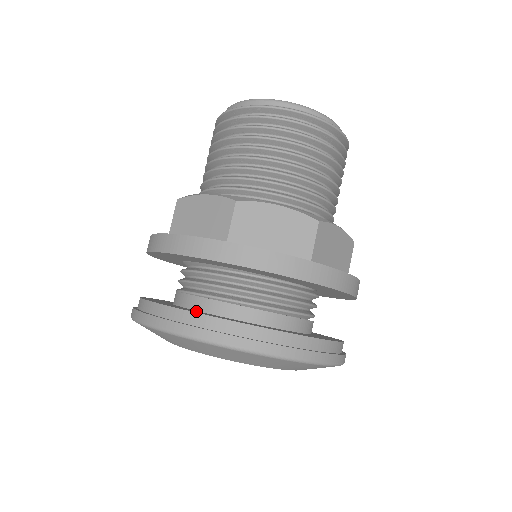
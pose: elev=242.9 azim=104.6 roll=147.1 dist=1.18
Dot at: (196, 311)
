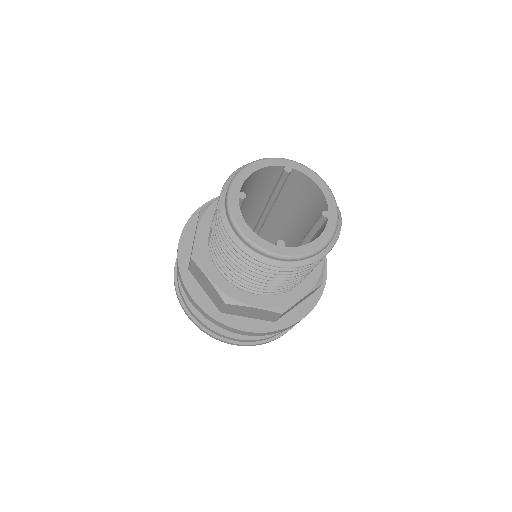
Dot at: occluded
